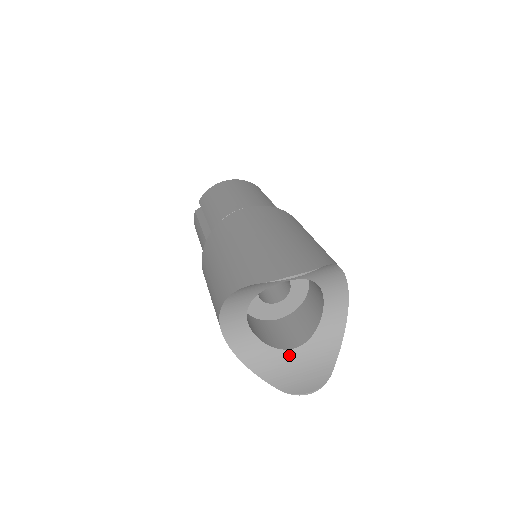
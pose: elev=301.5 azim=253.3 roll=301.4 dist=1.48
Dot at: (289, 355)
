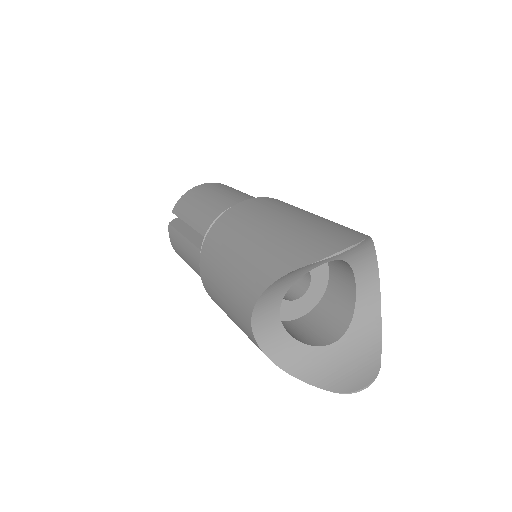
Dot at: (331, 351)
